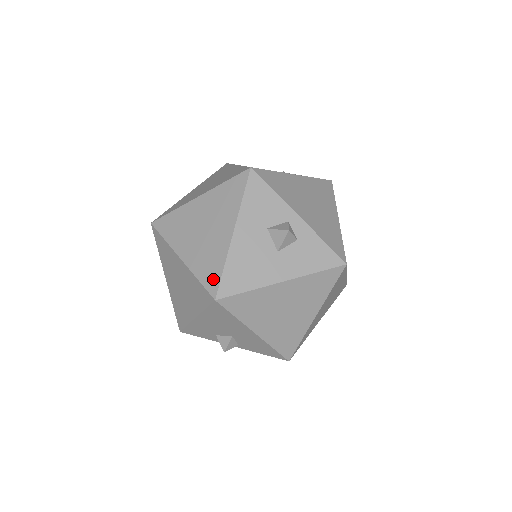
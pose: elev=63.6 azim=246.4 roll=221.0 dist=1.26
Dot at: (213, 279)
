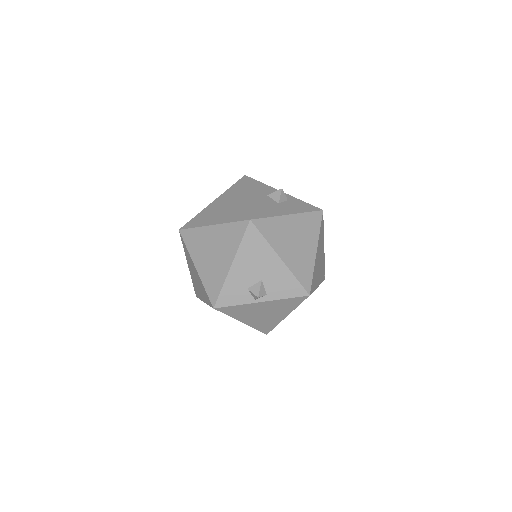
Dot at: (243, 215)
